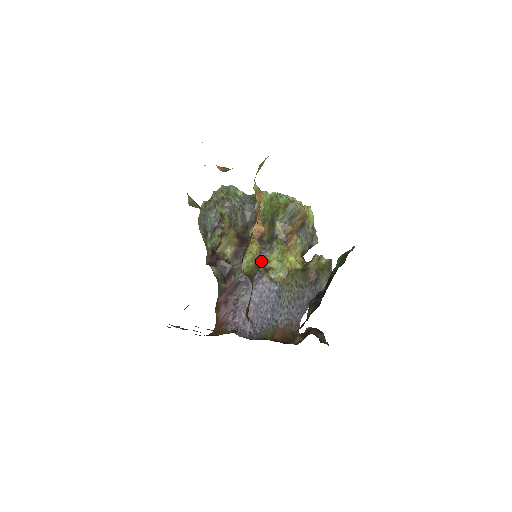
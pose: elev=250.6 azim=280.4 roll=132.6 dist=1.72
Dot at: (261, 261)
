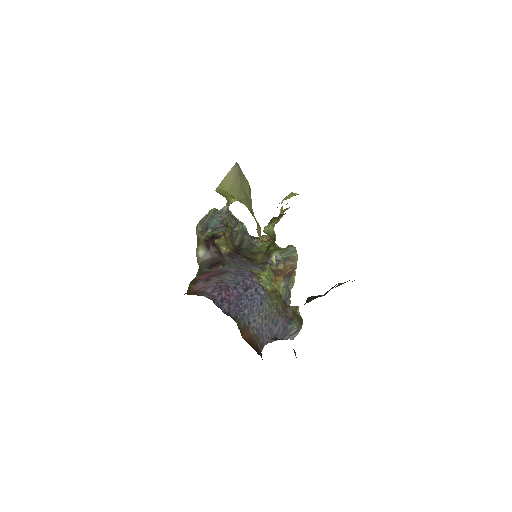
Dot at: occluded
